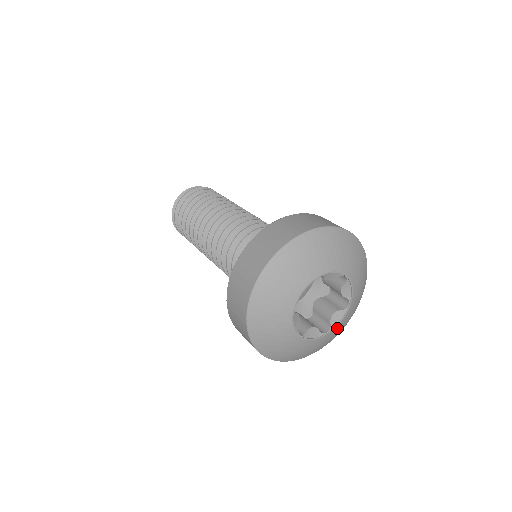
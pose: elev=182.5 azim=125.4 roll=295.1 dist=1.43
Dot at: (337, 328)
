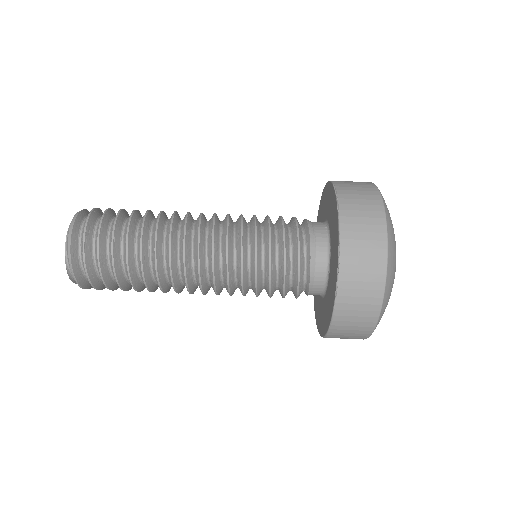
Dot at: occluded
